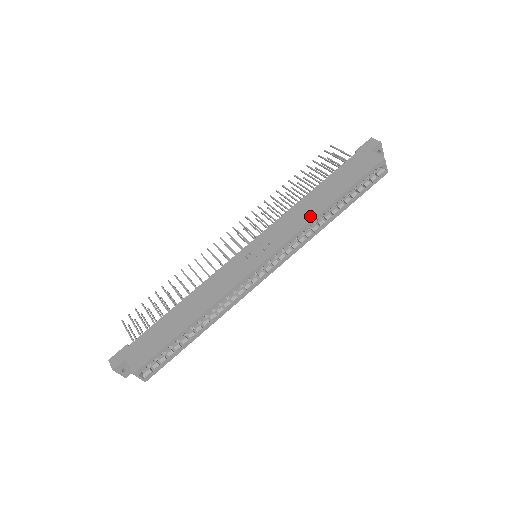
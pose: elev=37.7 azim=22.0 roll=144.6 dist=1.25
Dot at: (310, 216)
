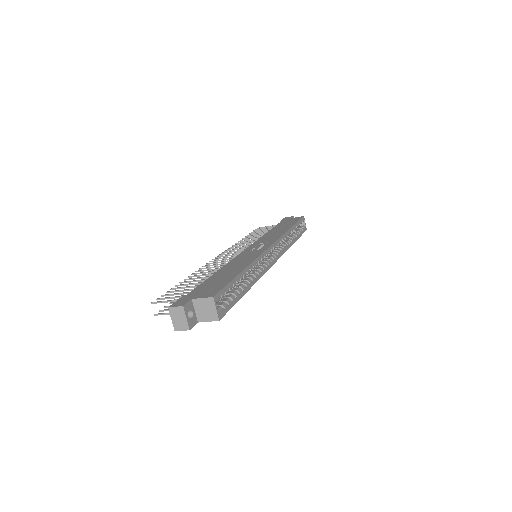
Dot at: (282, 232)
